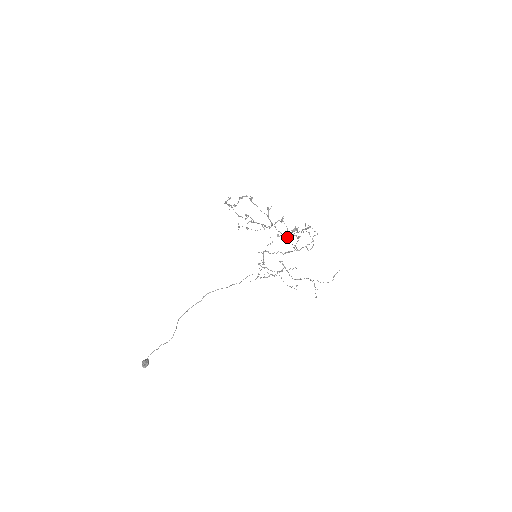
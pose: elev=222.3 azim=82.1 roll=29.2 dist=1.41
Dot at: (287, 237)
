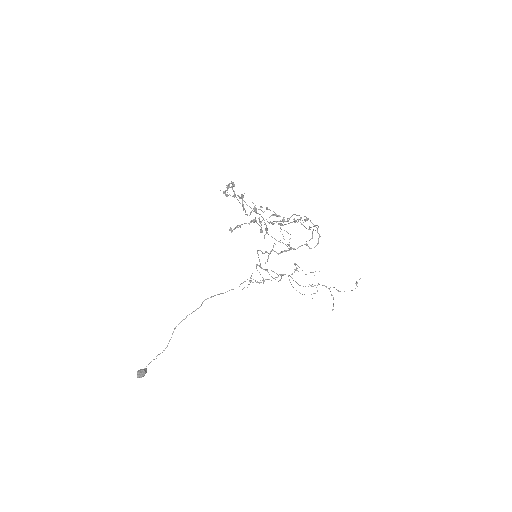
Dot at: (267, 232)
